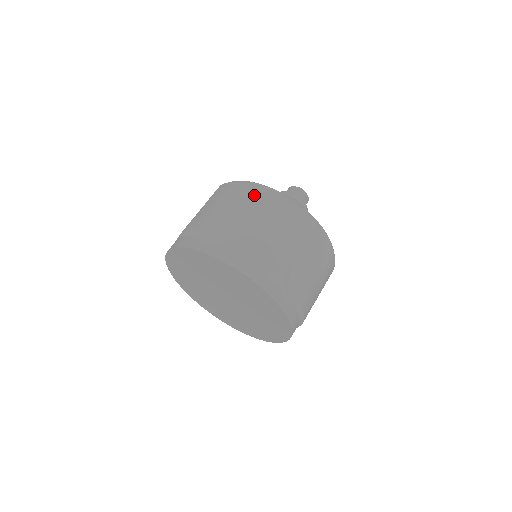
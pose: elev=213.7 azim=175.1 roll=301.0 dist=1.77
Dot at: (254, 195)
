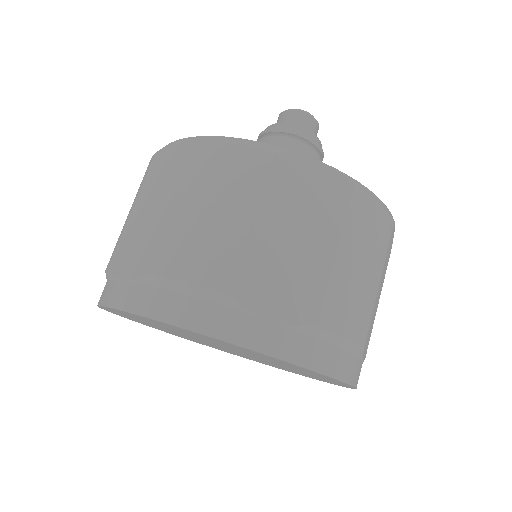
Dot at: (298, 185)
